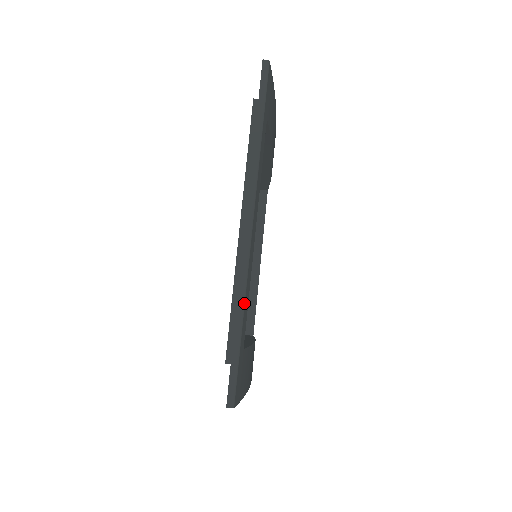
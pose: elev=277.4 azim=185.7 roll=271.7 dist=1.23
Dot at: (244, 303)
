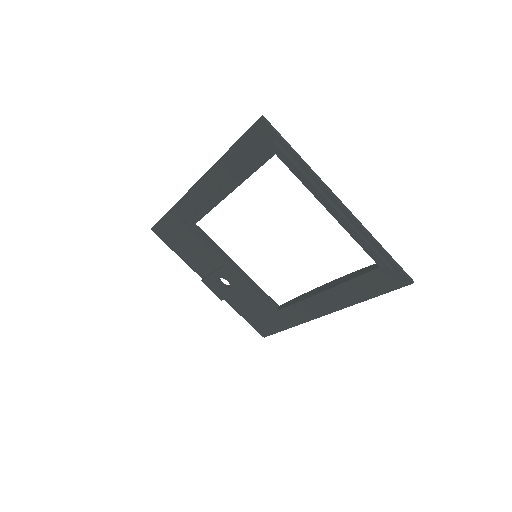
Dot at: (374, 238)
